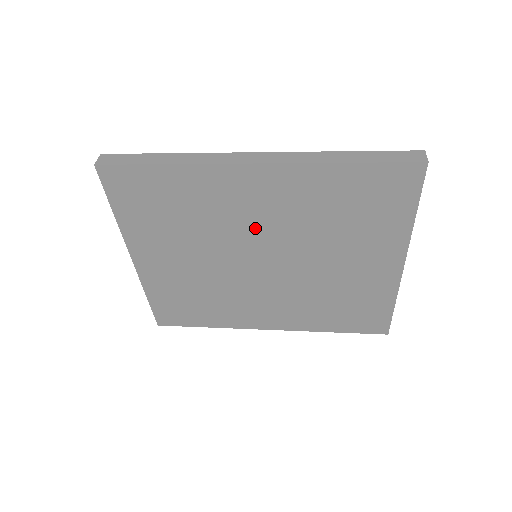
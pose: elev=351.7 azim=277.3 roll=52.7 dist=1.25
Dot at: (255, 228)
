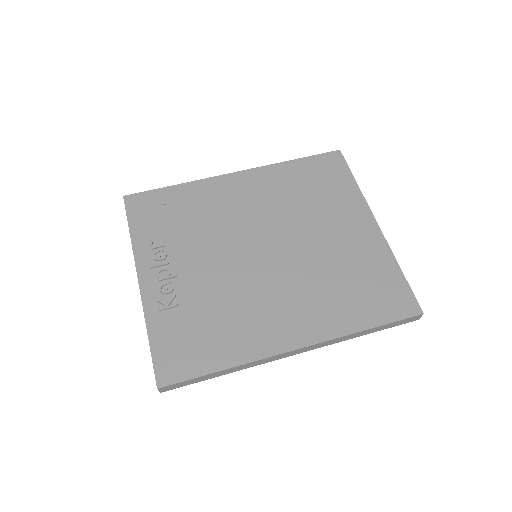
Dot at: occluded
